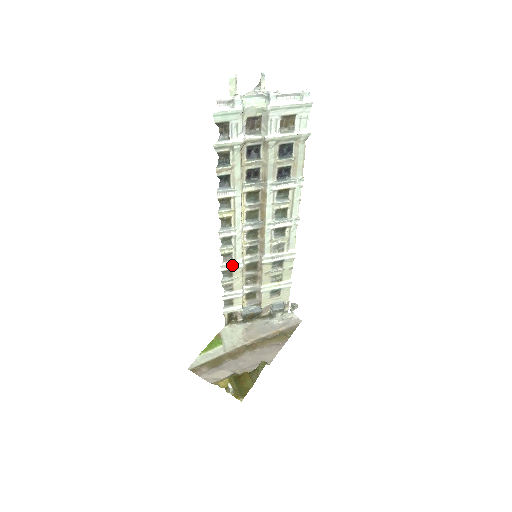
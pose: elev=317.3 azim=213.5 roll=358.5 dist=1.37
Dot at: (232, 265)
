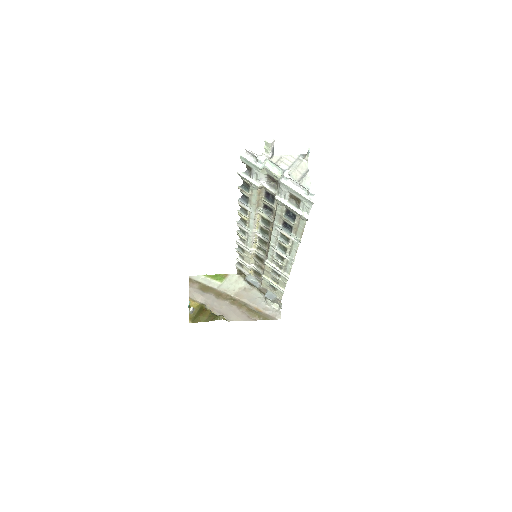
Dot at: (244, 246)
